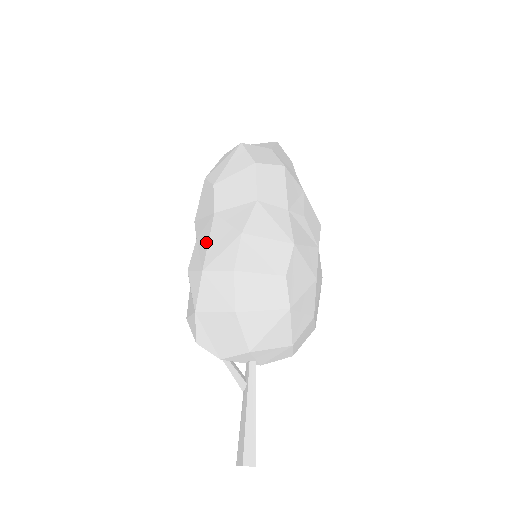
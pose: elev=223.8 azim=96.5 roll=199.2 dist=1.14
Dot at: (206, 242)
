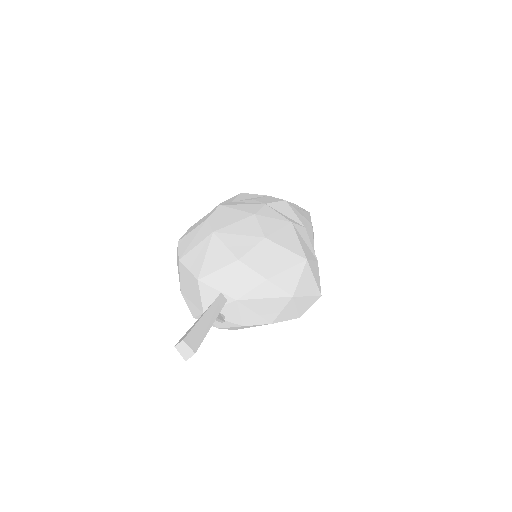
Dot at: occluded
